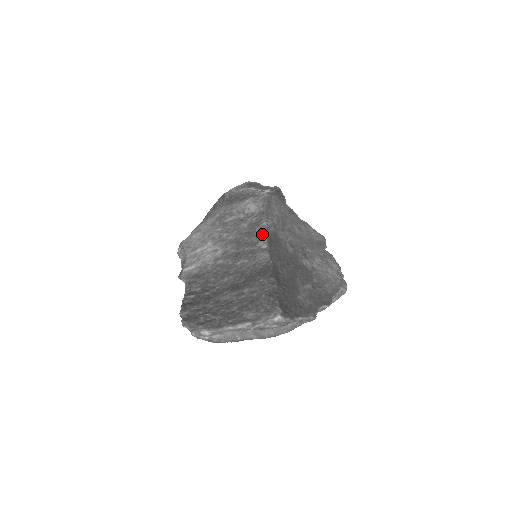
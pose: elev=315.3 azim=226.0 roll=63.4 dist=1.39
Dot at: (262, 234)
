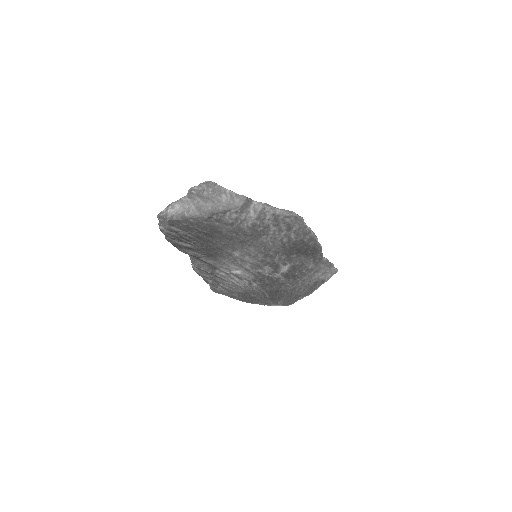
Dot at: occluded
